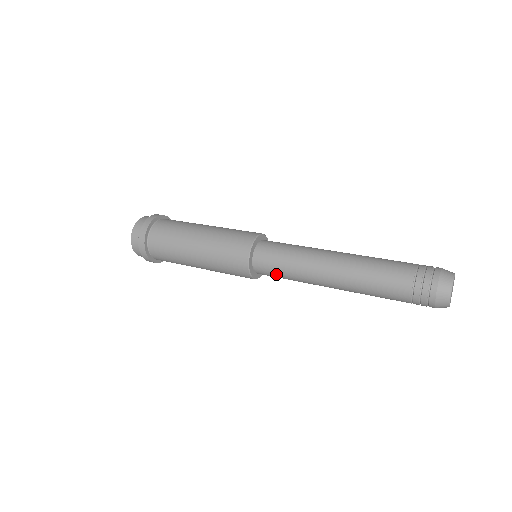
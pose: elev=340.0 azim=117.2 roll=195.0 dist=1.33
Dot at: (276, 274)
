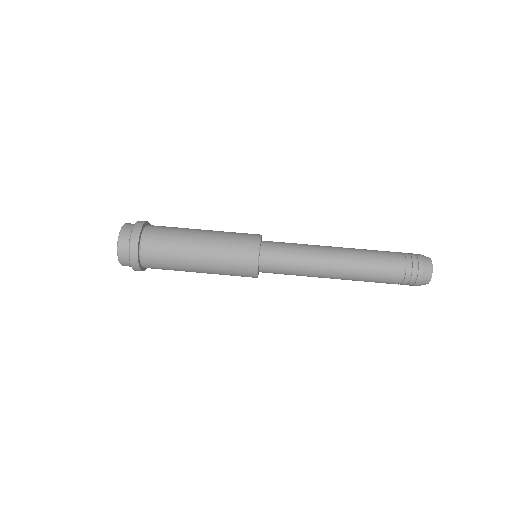
Dot at: occluded
